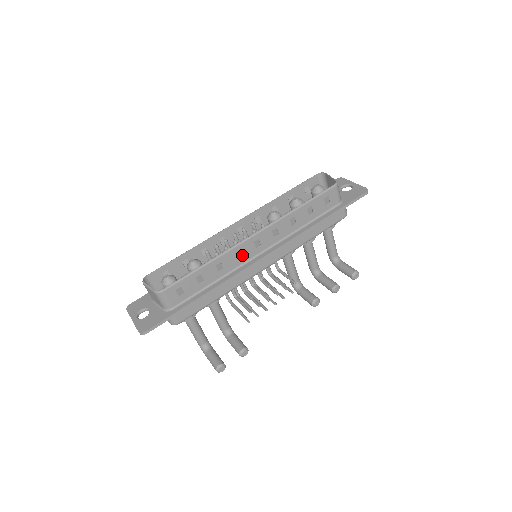
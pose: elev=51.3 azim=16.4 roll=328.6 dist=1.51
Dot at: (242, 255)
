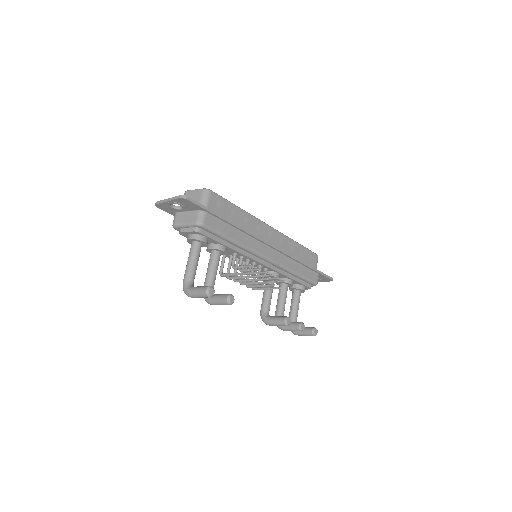
Dot at: (259, 231)
